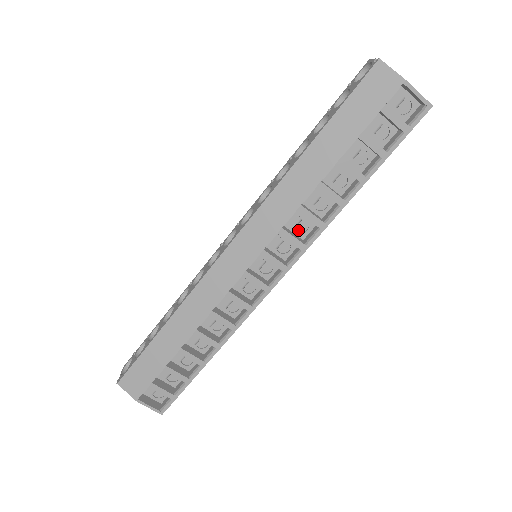
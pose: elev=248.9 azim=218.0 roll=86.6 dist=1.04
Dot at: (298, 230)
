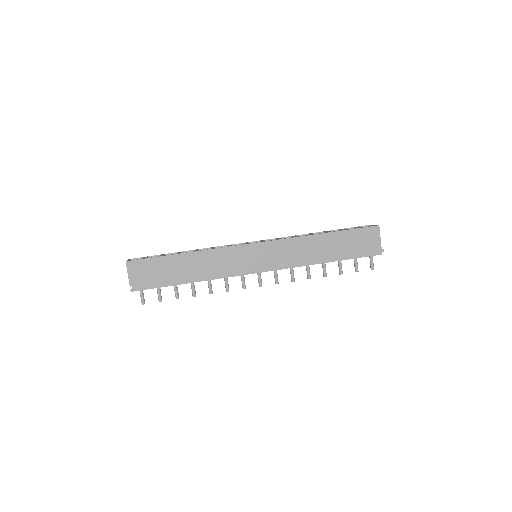
Dot at: occluded
